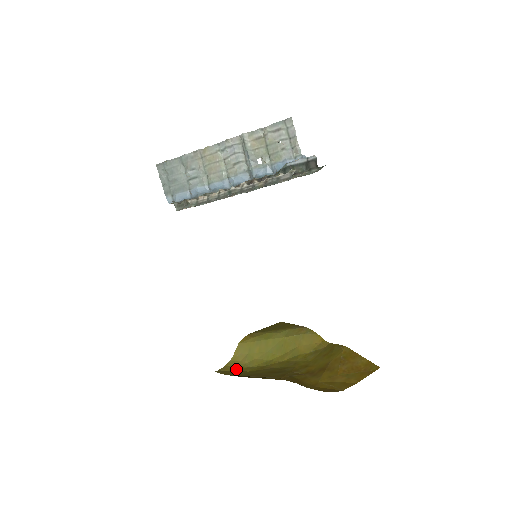
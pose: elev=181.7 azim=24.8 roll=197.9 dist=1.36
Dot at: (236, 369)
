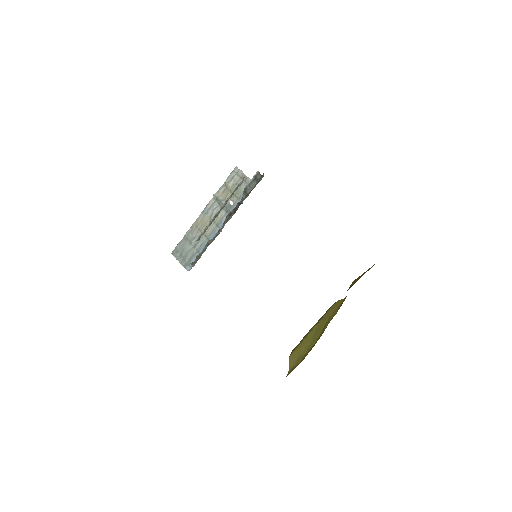
Dot at: occluded
